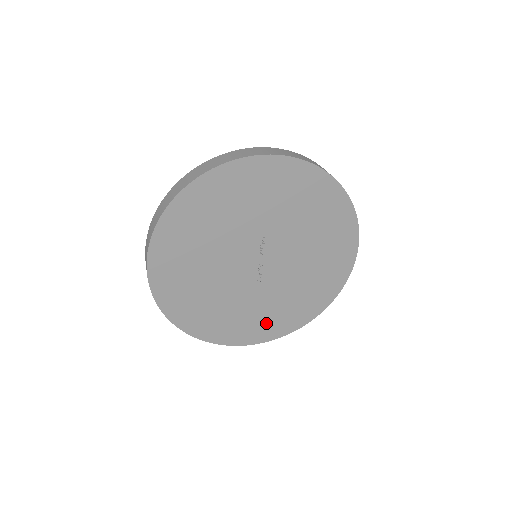
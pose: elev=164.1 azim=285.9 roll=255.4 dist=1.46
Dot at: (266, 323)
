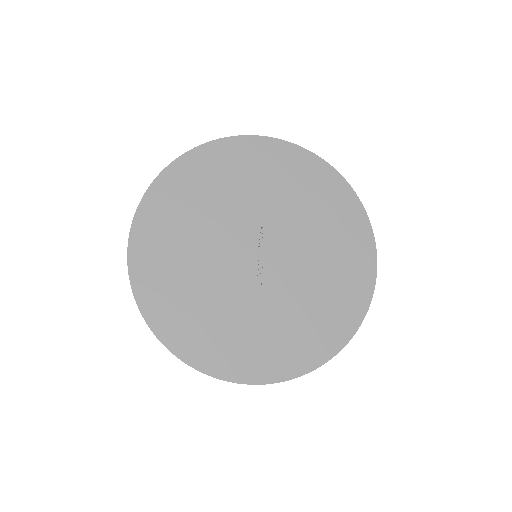
Dot at: (270, 350)
